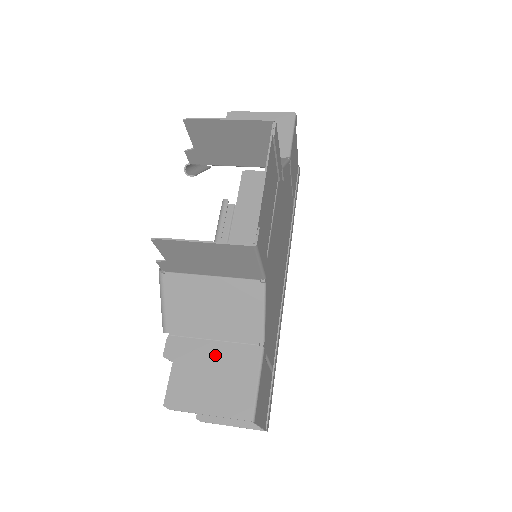
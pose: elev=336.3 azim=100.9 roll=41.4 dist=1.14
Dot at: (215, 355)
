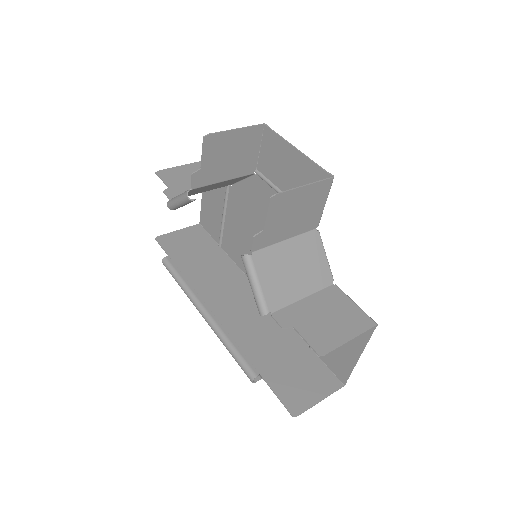
Dot at: (315, 305)
